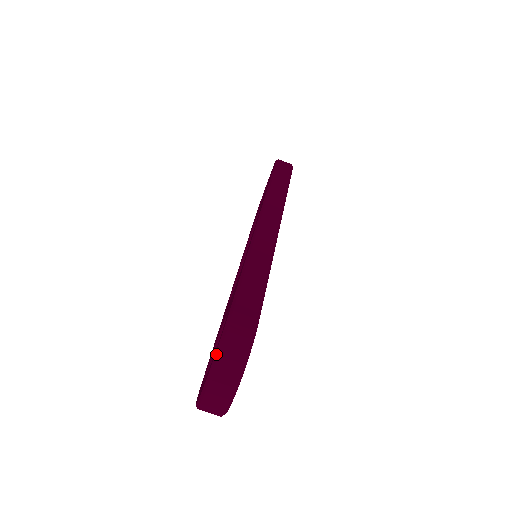
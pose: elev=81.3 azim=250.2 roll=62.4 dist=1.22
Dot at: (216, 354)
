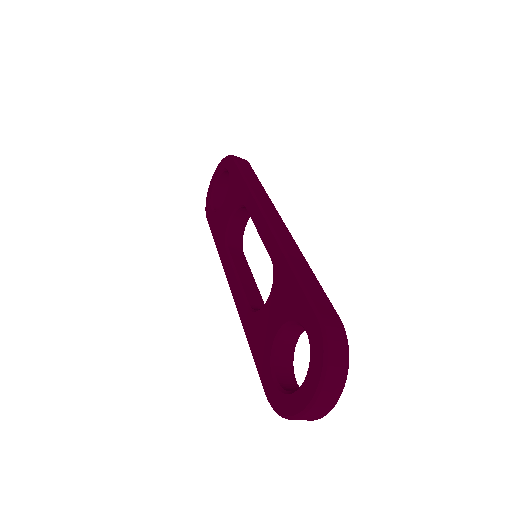
Dot at: (324, 359)
